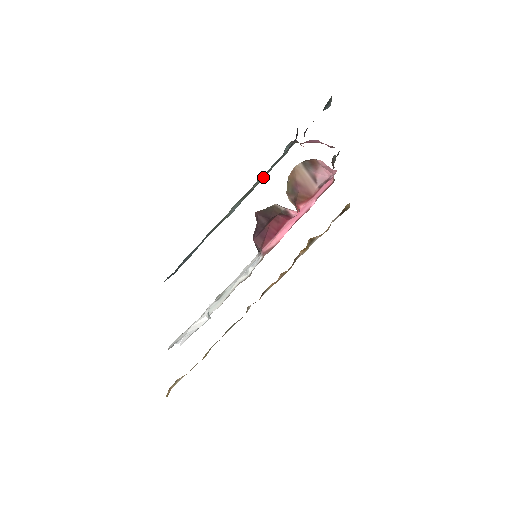
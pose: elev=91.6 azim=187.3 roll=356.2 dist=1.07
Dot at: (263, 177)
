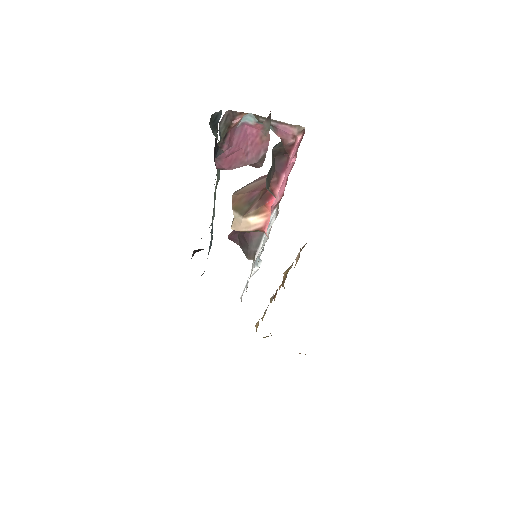
Dot at: (218, 171)
